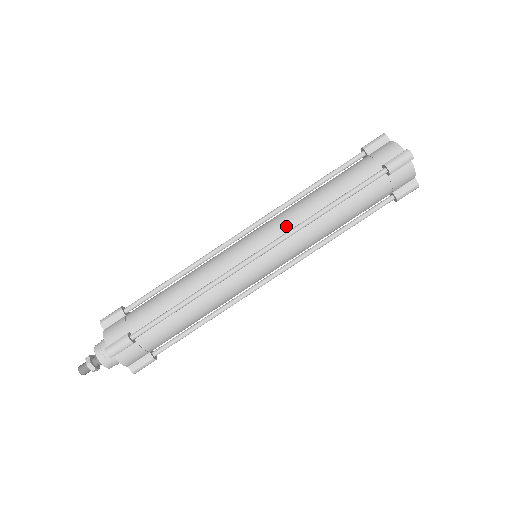
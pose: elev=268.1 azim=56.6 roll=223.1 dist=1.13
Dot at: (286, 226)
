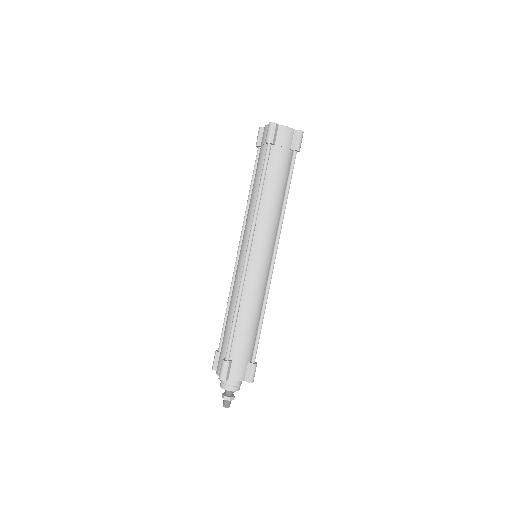
Dot at: (250, 224)
